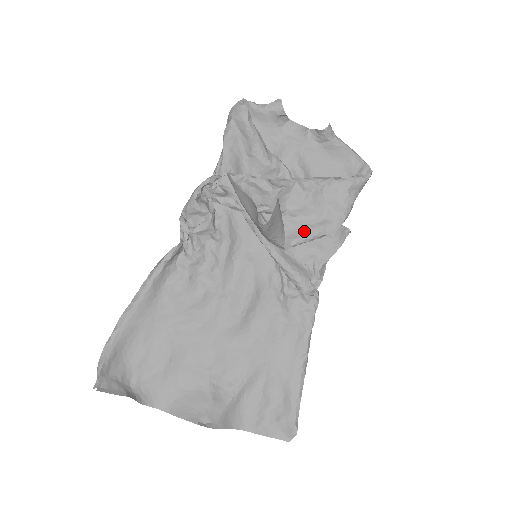
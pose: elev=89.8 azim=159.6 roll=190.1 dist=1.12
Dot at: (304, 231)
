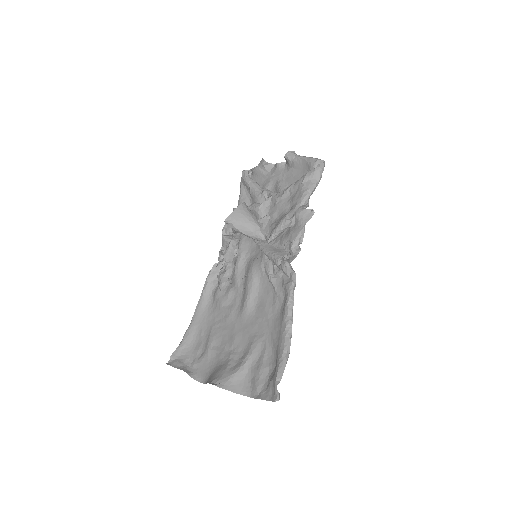
Dot at: (277, 224)
